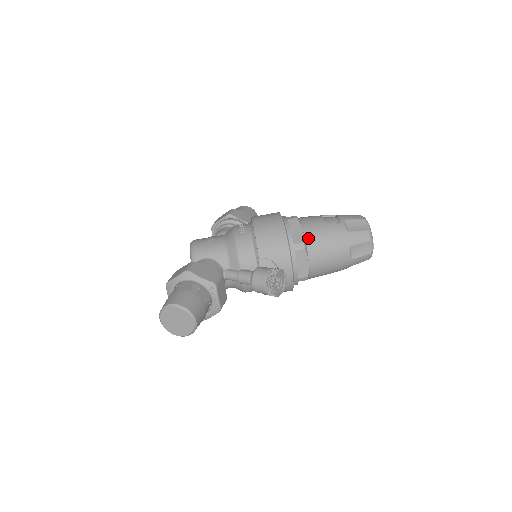
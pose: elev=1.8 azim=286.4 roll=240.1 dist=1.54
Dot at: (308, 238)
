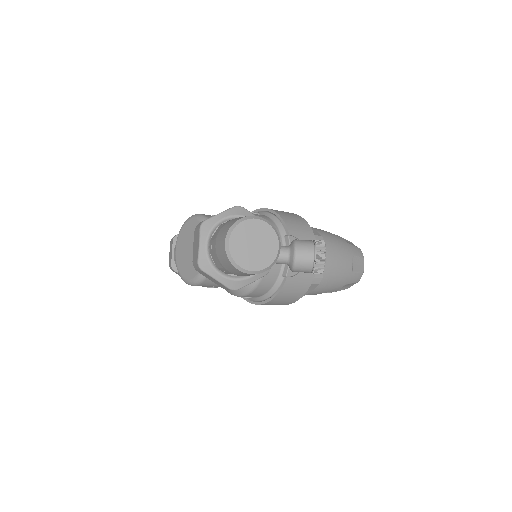
Dot at: occluded
